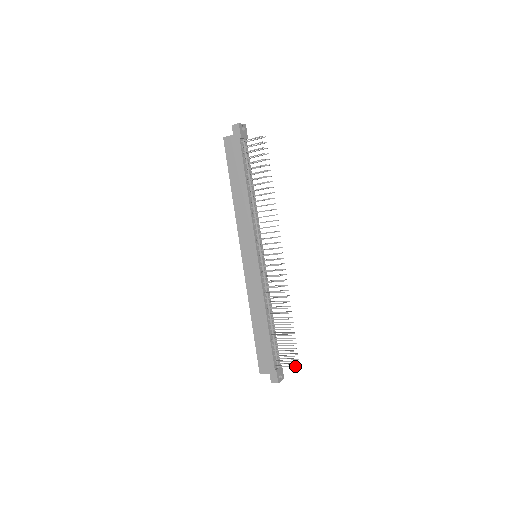
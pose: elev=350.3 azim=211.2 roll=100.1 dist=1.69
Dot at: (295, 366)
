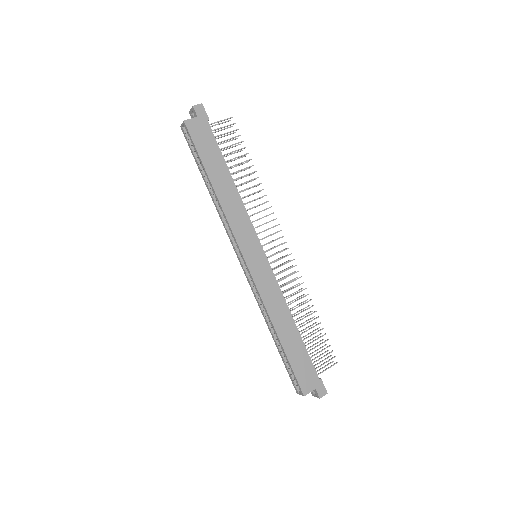
Dot at: (336, 362)
